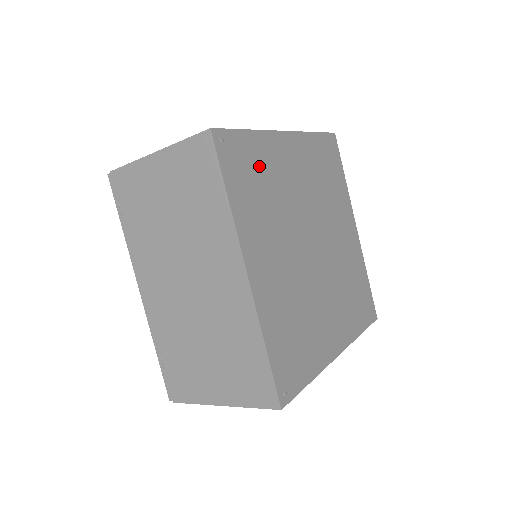
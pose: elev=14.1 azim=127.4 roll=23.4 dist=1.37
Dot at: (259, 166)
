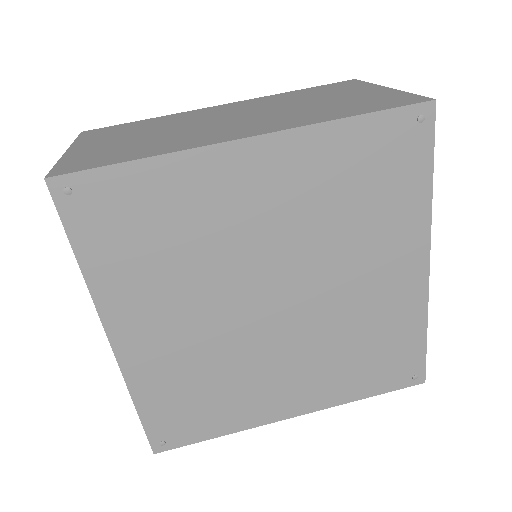
Dot at: (156, 211)
